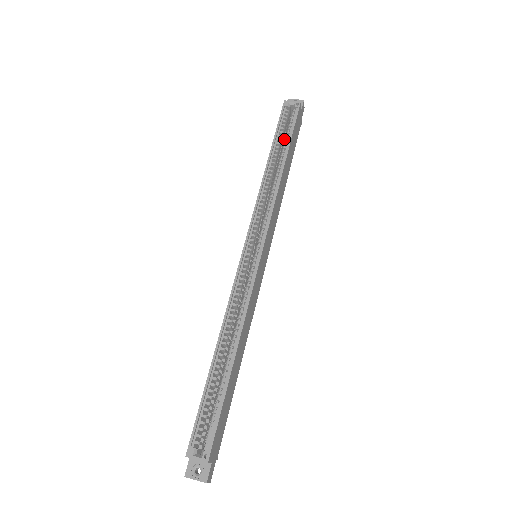
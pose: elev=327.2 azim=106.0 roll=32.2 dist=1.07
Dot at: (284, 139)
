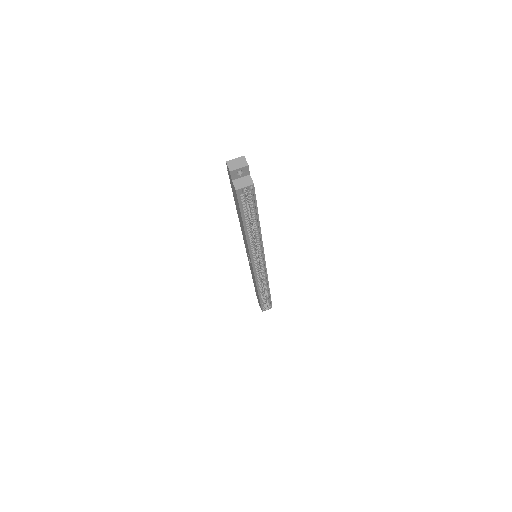
Dot at: occluded
